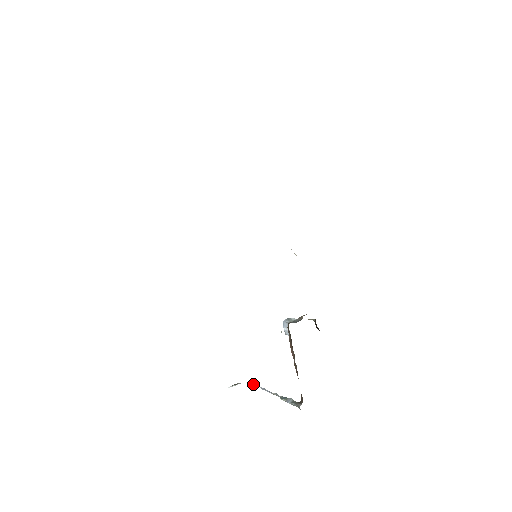
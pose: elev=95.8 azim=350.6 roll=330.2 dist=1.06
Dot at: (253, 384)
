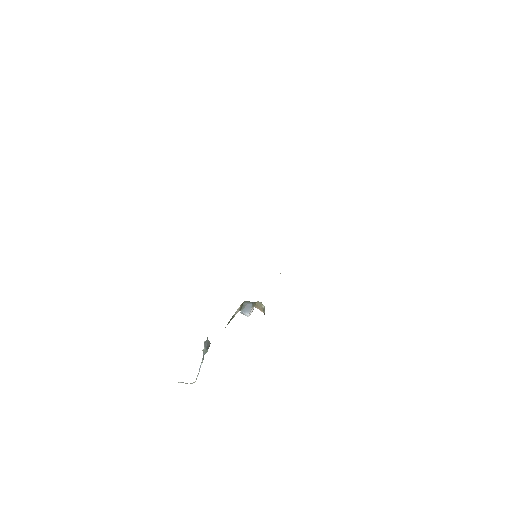
Dot at: occluded
